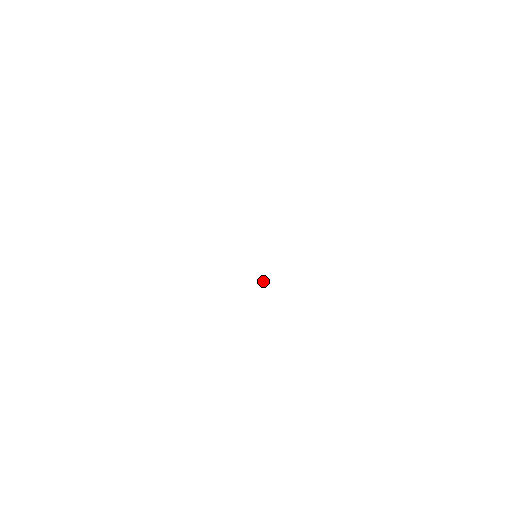
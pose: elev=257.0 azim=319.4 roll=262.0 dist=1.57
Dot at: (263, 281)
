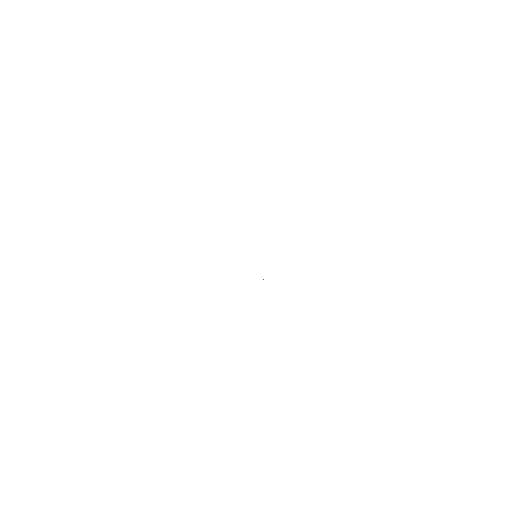
Dot at: (263, 279)
